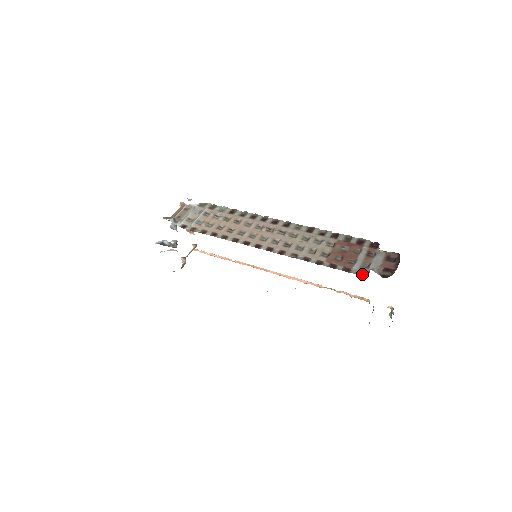
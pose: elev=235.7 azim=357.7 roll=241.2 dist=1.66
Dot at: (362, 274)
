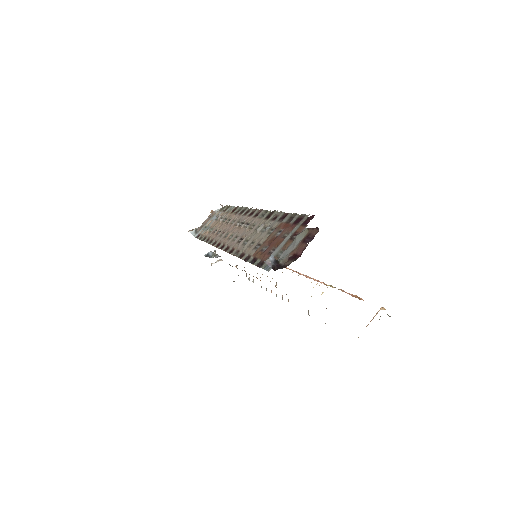
Dot at: (267, 268)
